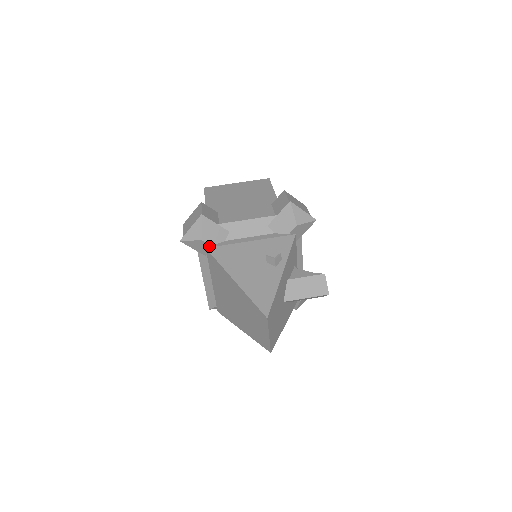
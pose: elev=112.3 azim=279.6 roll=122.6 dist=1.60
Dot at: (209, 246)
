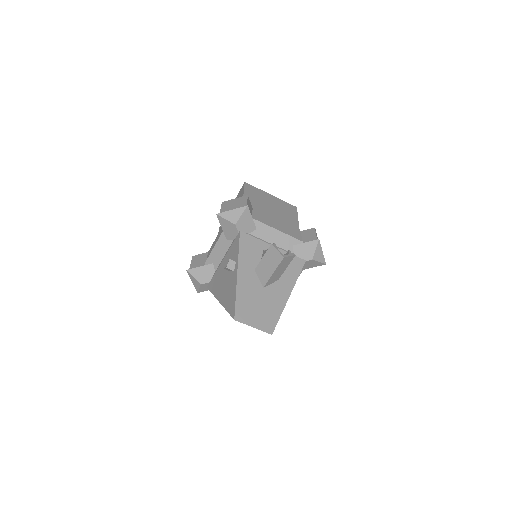
Dot at: occluded
